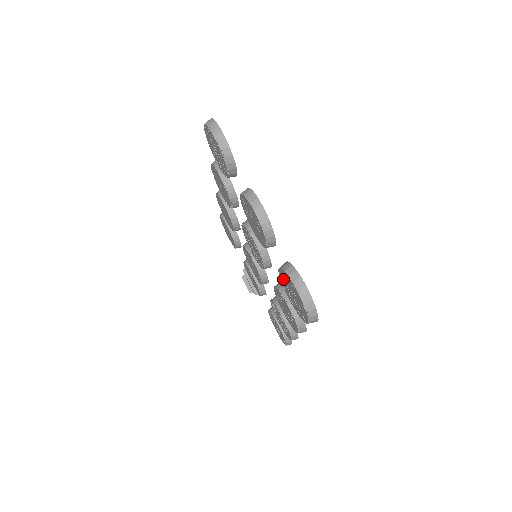
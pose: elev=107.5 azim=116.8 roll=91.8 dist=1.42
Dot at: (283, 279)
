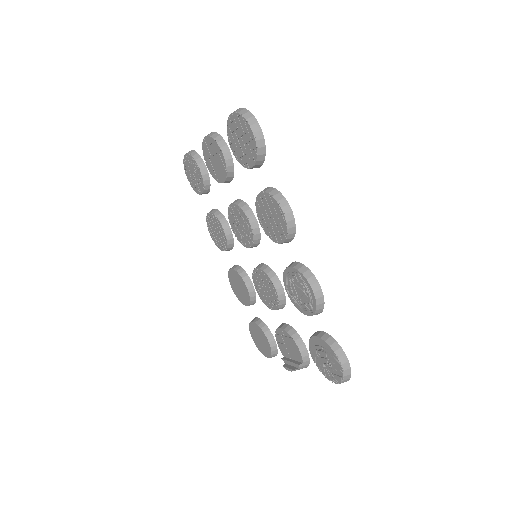
Dot at: (235, 149)
